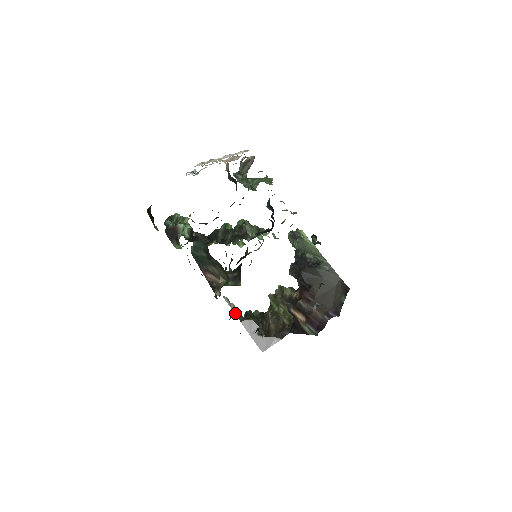
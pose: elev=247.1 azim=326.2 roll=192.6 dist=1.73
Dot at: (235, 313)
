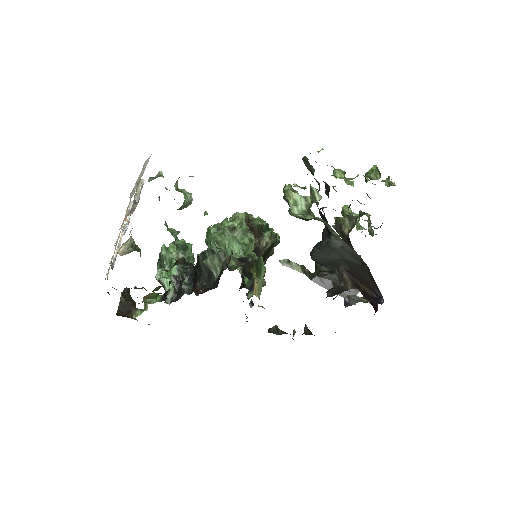
Dot at: (301, 272)
